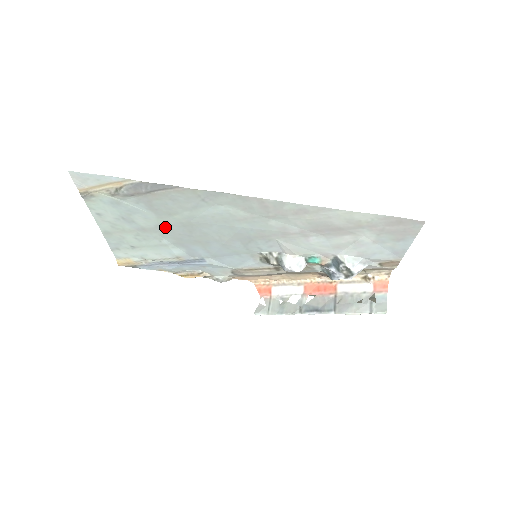
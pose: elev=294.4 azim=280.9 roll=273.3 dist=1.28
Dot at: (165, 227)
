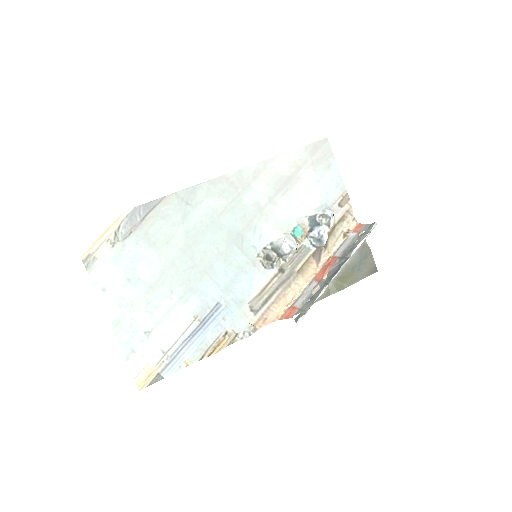
Dot at: (169, 268)
